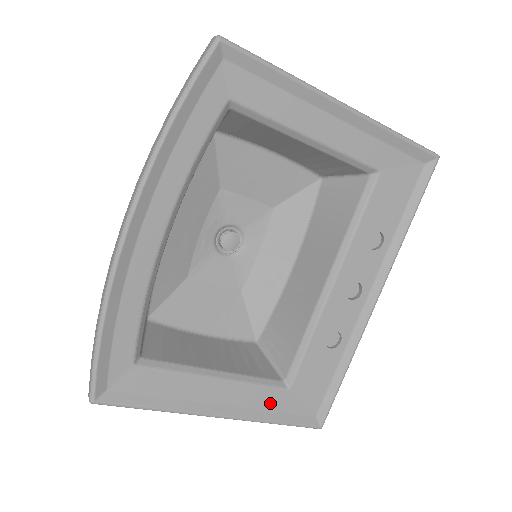
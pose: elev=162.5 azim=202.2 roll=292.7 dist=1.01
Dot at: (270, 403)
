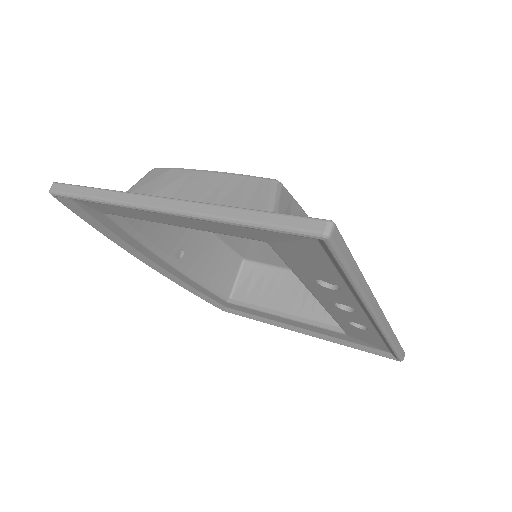
Dot at: (337, 336)
